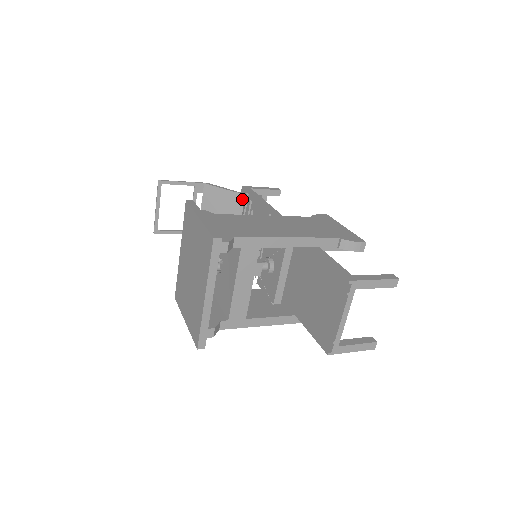
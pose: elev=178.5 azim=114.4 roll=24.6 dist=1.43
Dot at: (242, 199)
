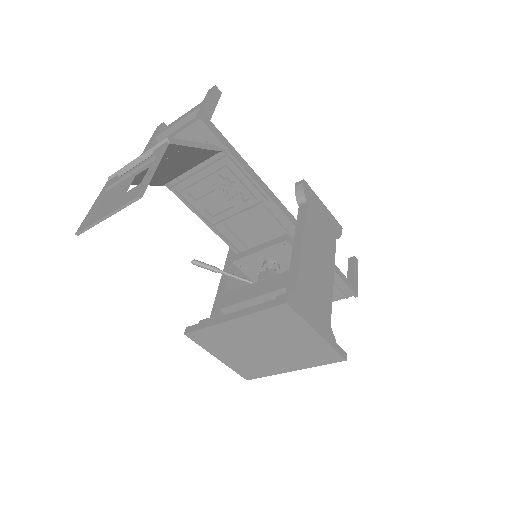
Dot at: (212, 154)
